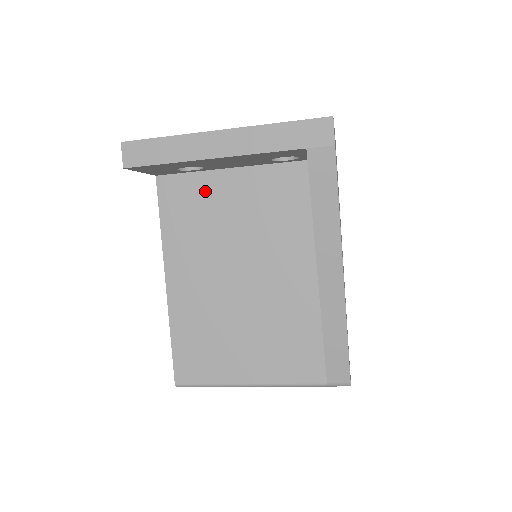
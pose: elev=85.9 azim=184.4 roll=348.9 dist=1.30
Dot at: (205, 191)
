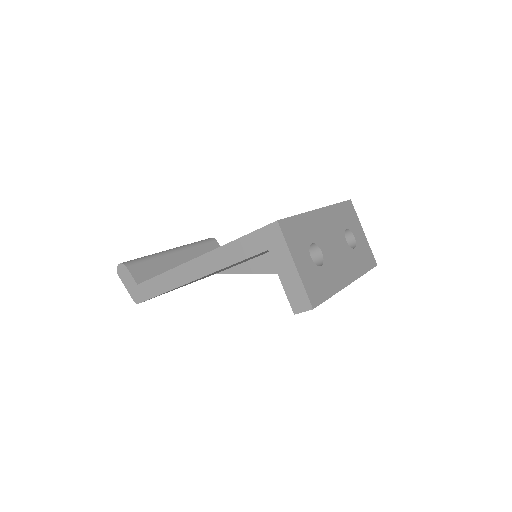
Dot at: occluded
